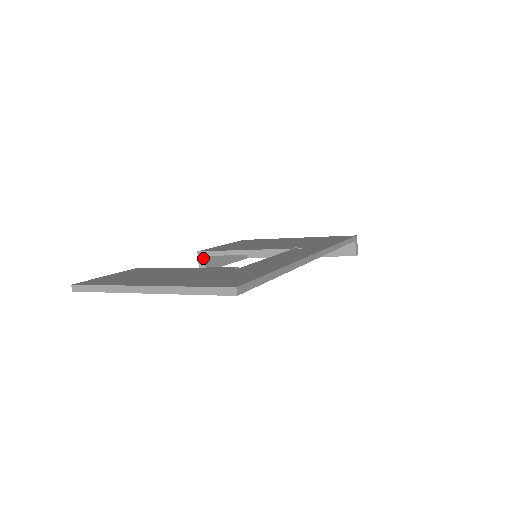
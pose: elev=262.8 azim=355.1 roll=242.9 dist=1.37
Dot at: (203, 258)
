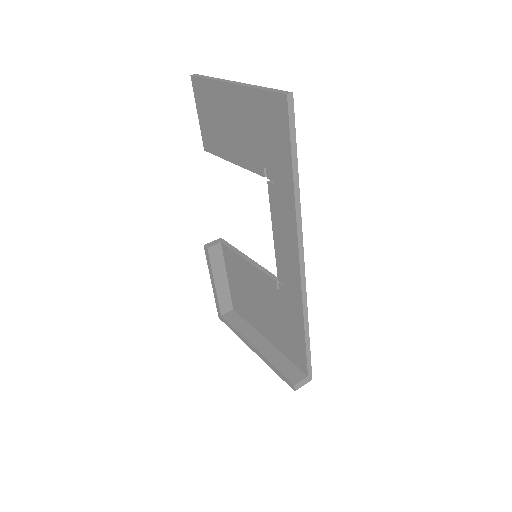
Dot at: (218, 242)
